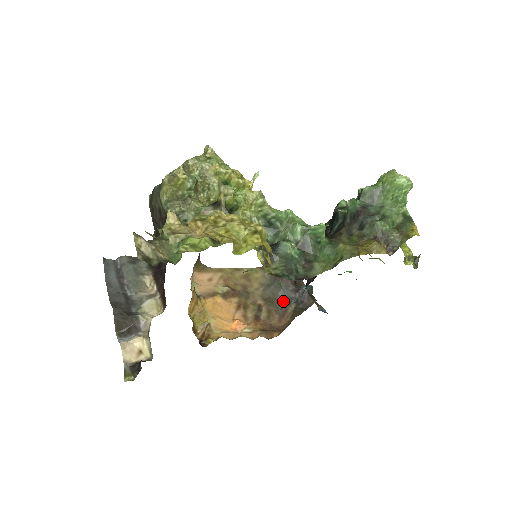
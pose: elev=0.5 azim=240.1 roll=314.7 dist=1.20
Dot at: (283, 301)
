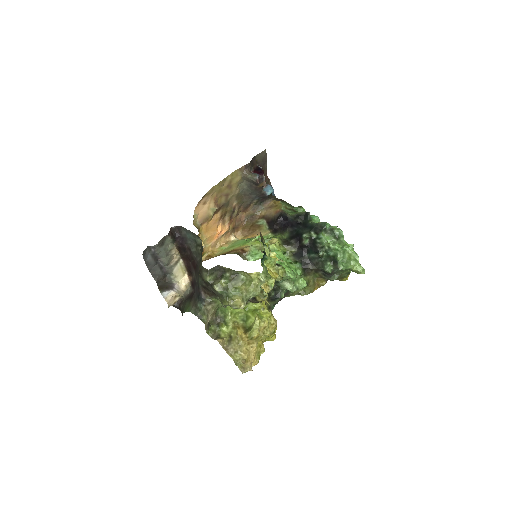
Dot at: (250, 198)
